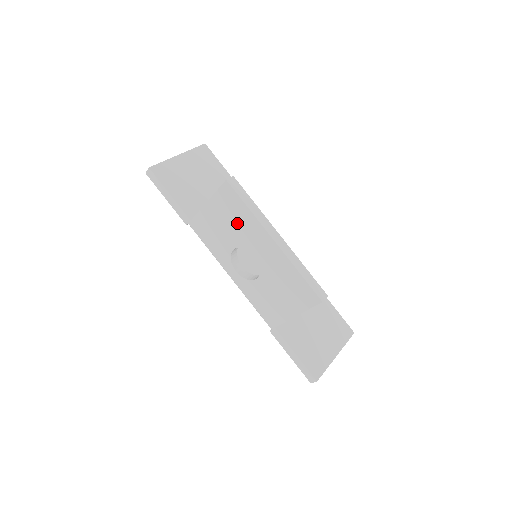
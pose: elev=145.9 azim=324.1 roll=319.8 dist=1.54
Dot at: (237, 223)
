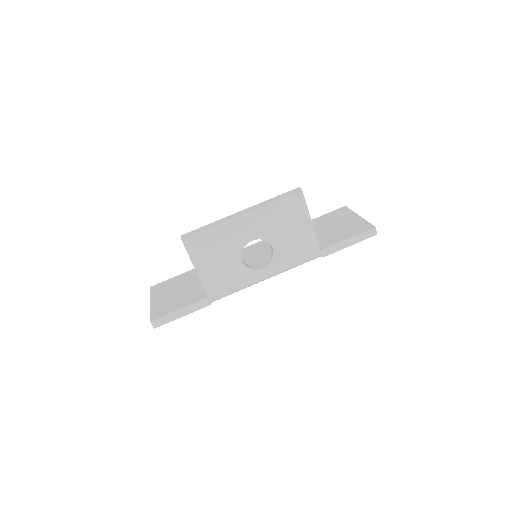
Dot at: (220, 246)
